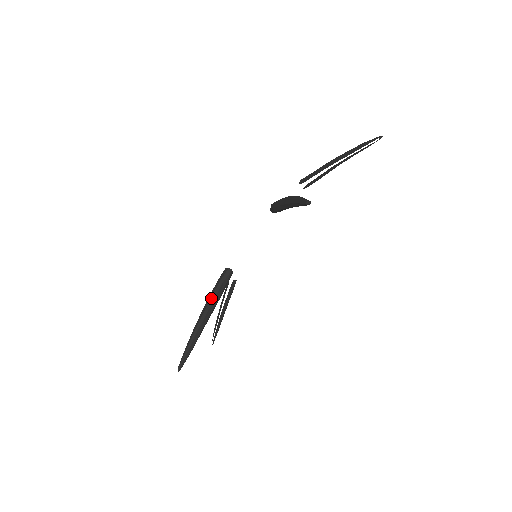
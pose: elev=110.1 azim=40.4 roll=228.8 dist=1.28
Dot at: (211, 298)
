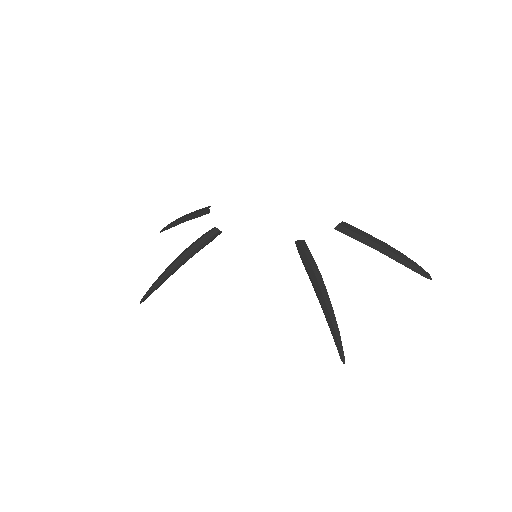
Dot at: (192, 253)
